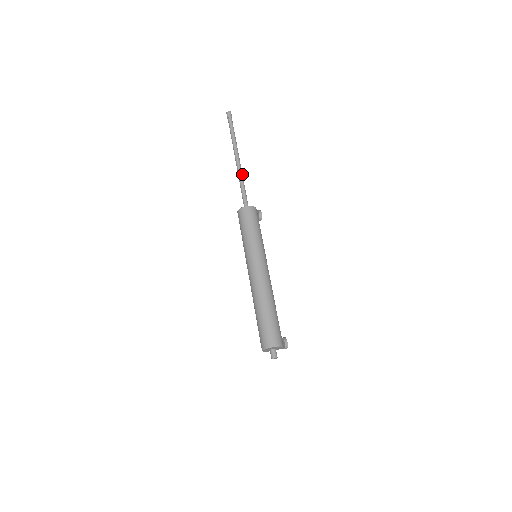
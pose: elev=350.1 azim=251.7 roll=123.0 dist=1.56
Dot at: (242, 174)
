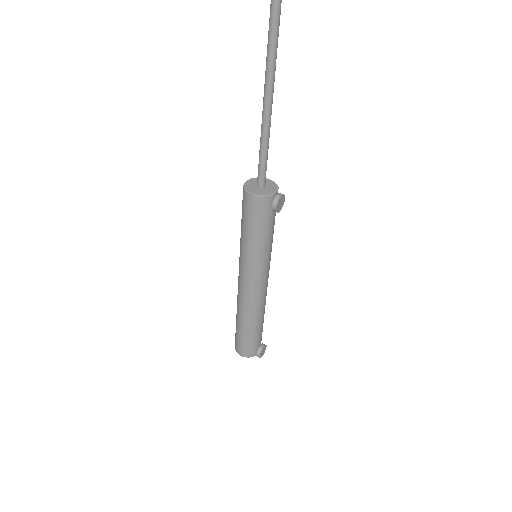
Dot at: (269, 113)
